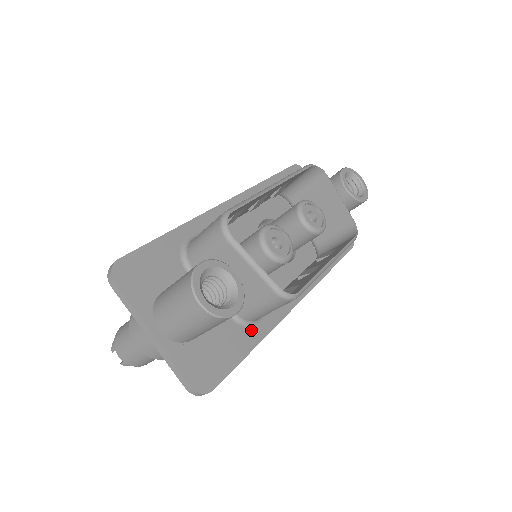
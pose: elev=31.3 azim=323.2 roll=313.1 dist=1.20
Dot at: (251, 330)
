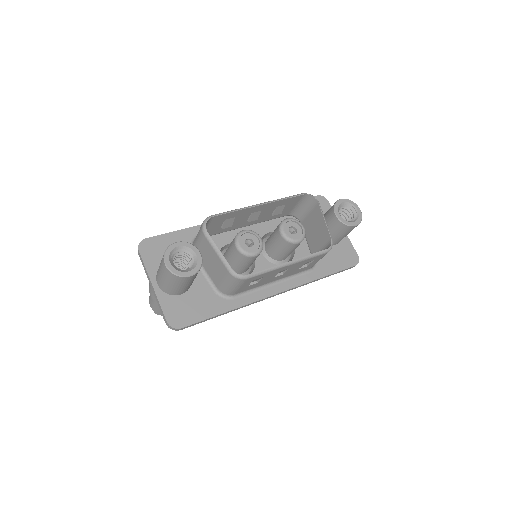
Dot at: (226, 301)
